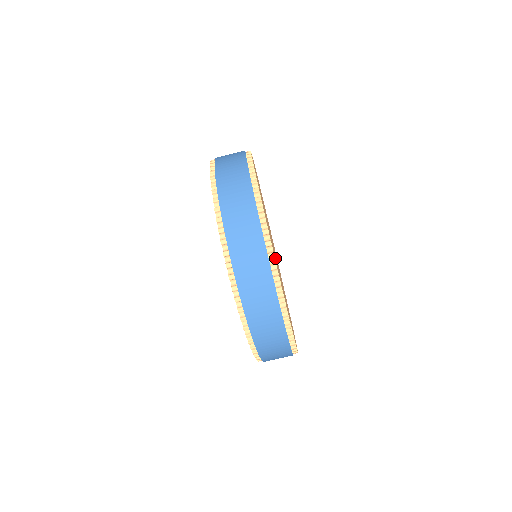
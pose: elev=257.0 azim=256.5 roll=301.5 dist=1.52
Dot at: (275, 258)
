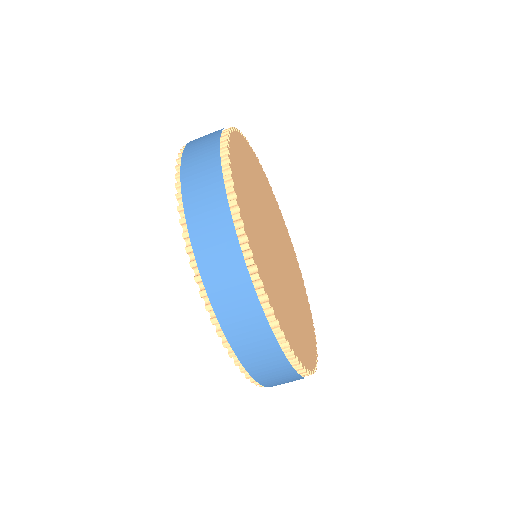
Dot at: (293, 327)
